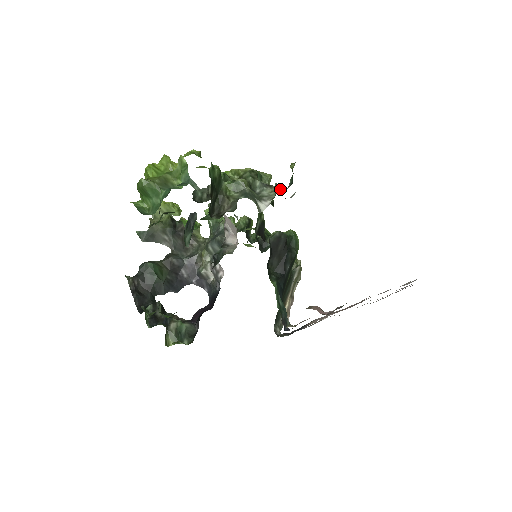
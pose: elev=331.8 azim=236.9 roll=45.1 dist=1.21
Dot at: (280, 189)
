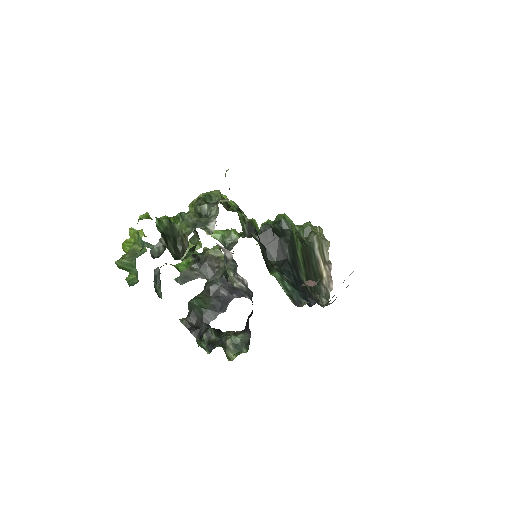
Dot at: (225, 201)
